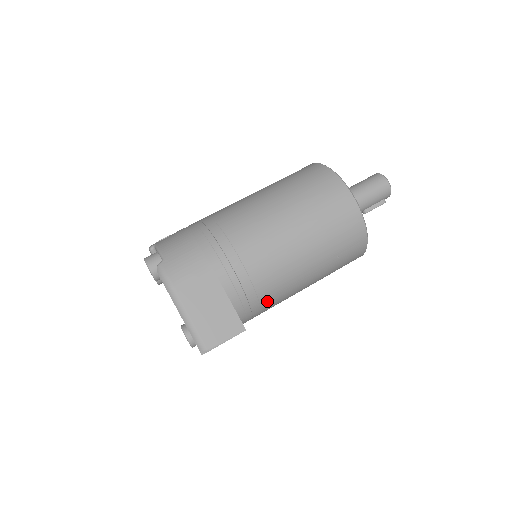
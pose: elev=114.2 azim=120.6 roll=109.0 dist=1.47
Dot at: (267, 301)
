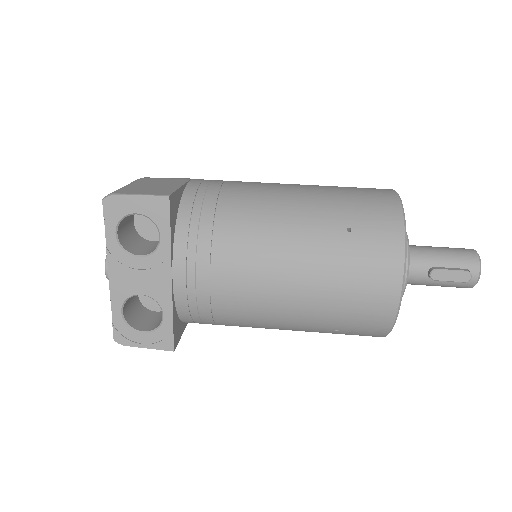
Dot at: (225, 232)
